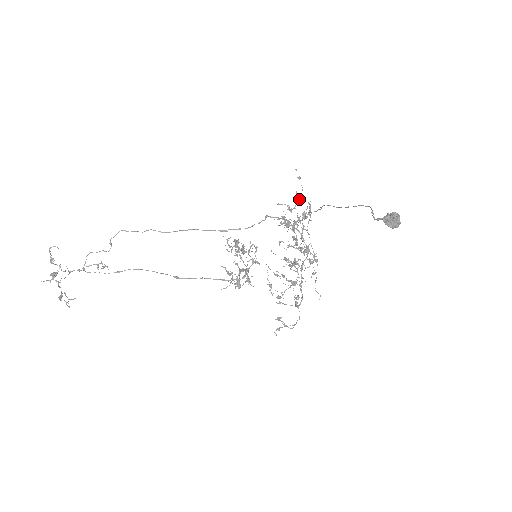
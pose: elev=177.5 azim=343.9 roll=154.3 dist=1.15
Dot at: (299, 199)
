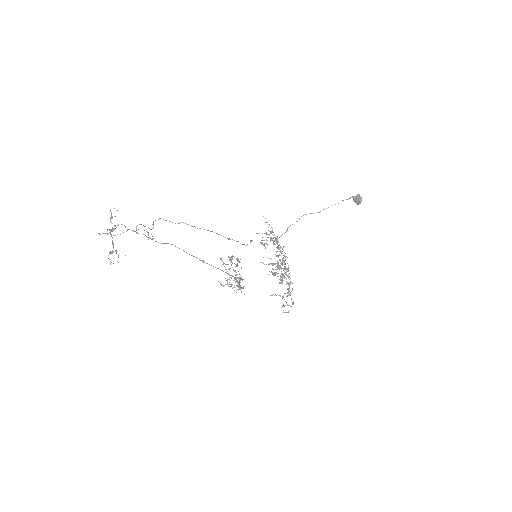
Dot at: (271, 231)
